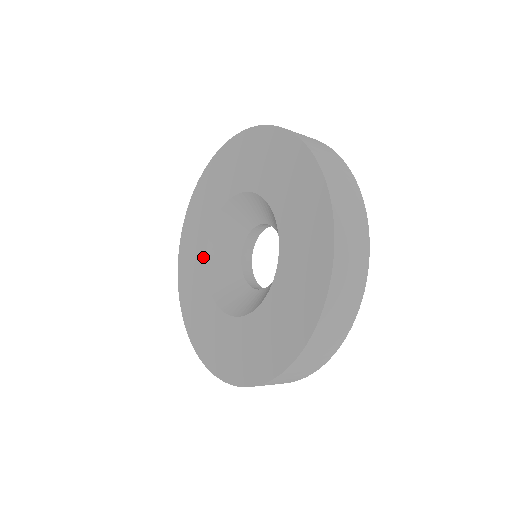
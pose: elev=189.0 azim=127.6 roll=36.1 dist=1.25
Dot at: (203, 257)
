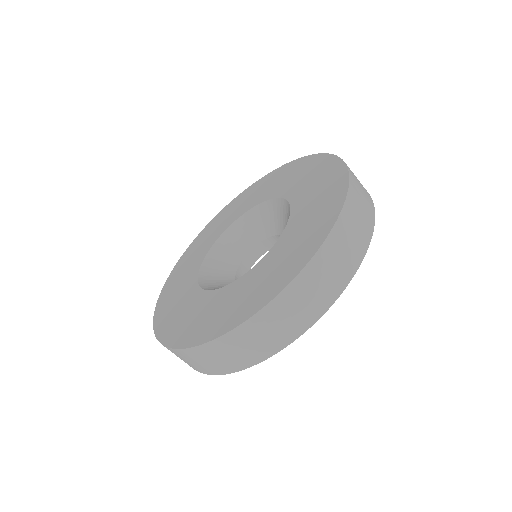
Dot at: (213, 241)
